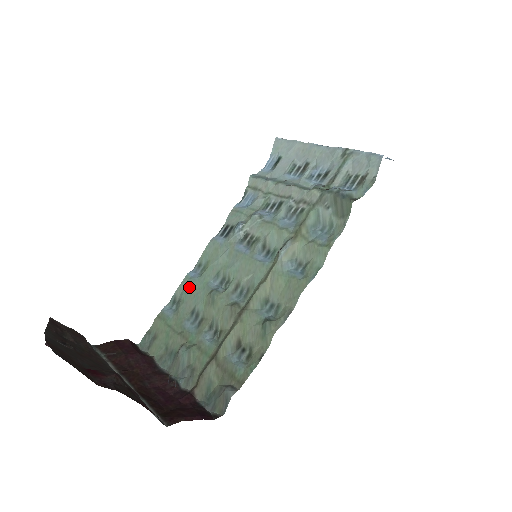
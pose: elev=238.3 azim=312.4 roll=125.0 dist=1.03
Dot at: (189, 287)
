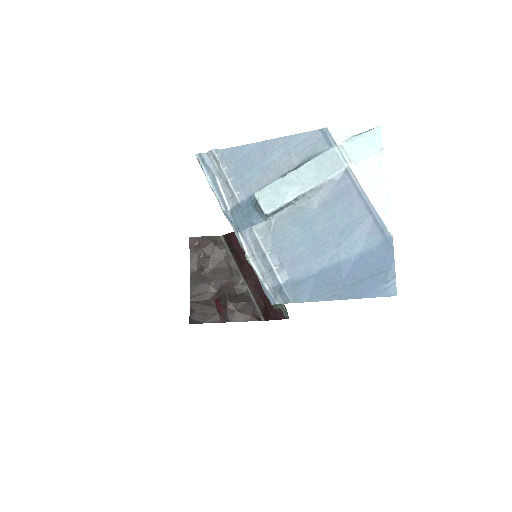
Dot at: occluded
